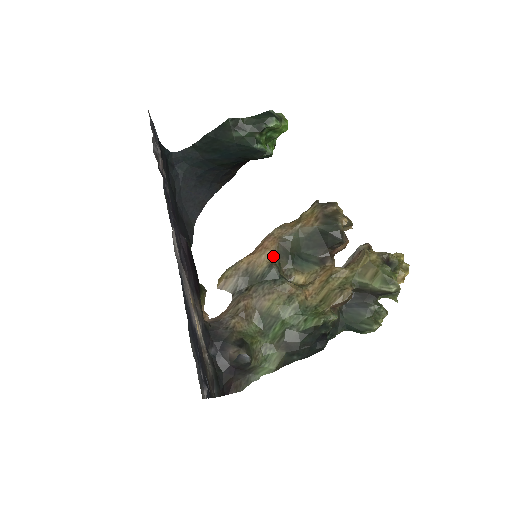
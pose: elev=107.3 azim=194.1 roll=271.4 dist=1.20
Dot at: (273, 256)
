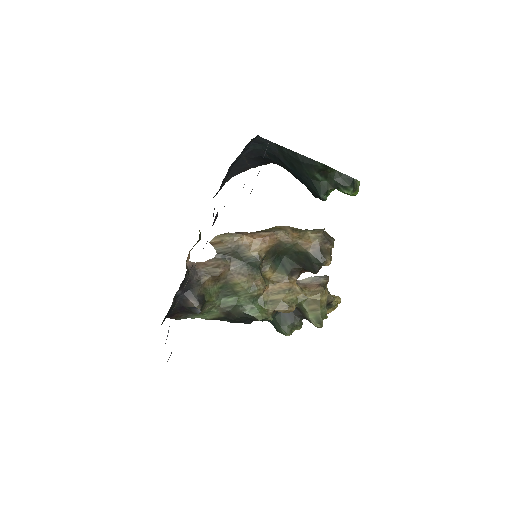
Dot at: (265, 251)
